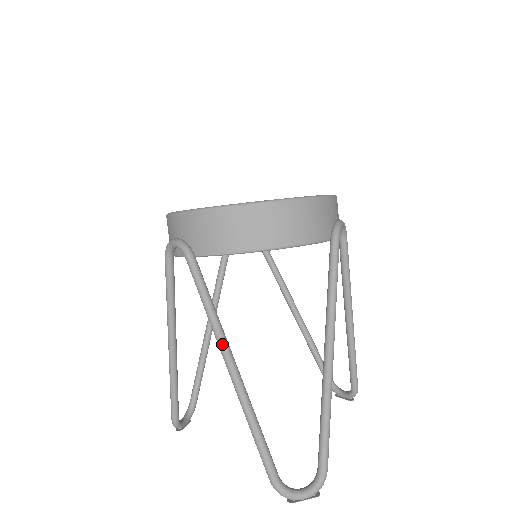
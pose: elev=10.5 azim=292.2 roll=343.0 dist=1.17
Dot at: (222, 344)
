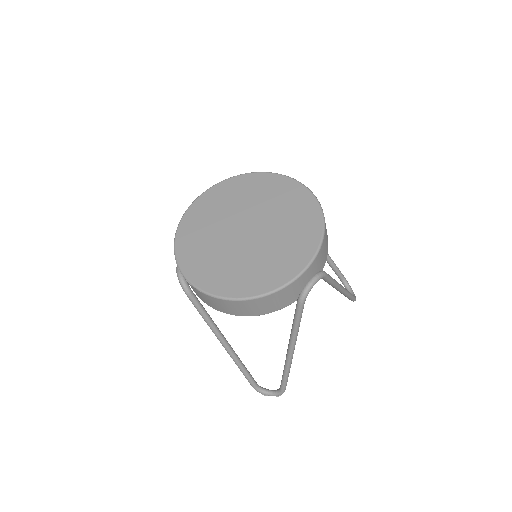
Dot at: (217, 338)
